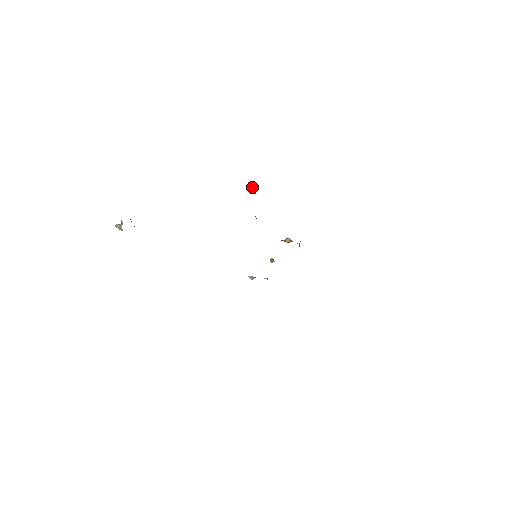
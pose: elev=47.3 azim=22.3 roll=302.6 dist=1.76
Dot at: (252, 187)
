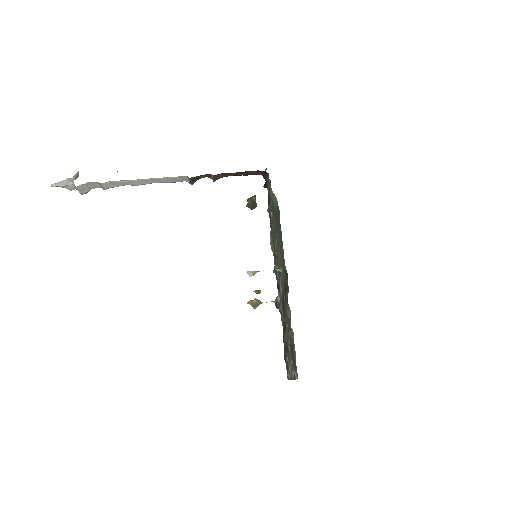
Dot at: (254, 200)
